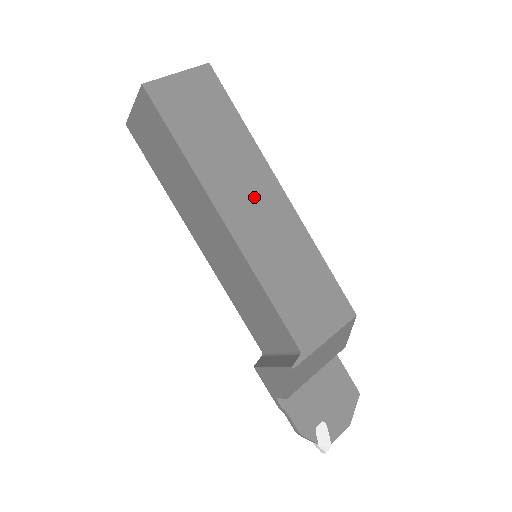
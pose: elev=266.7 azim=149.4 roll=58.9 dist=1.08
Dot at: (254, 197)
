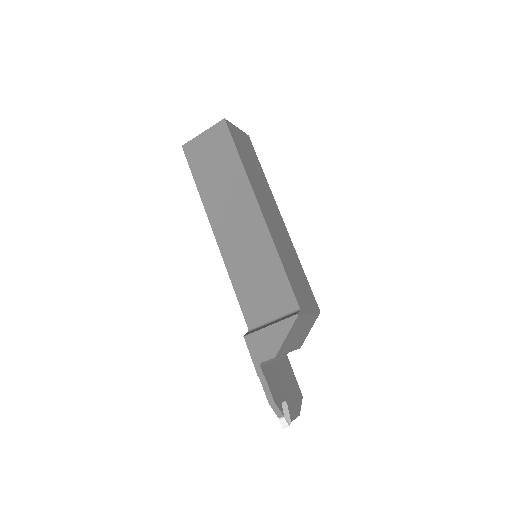
Dot at: (271, 210)
